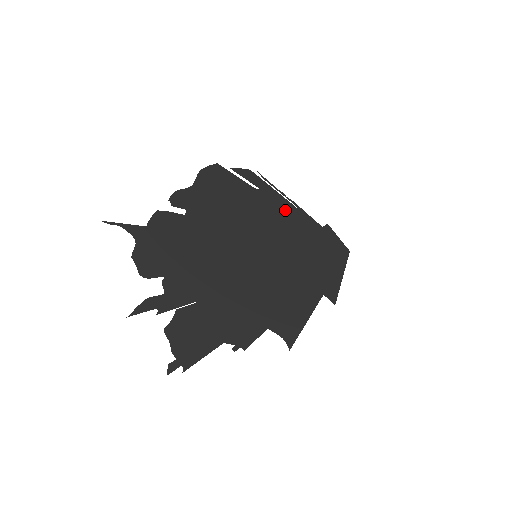
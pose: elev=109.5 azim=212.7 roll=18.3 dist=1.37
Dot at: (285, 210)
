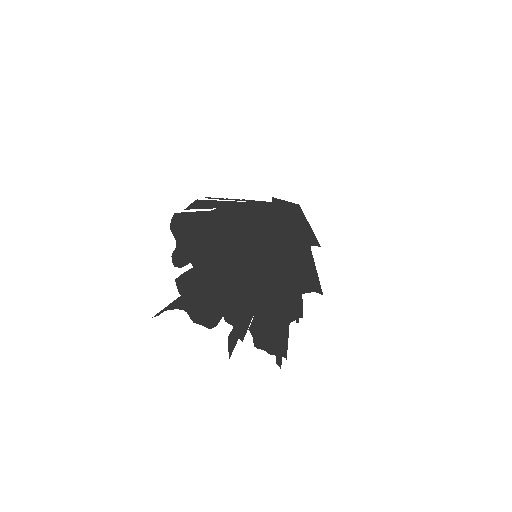
Dot at: (242, 210)
